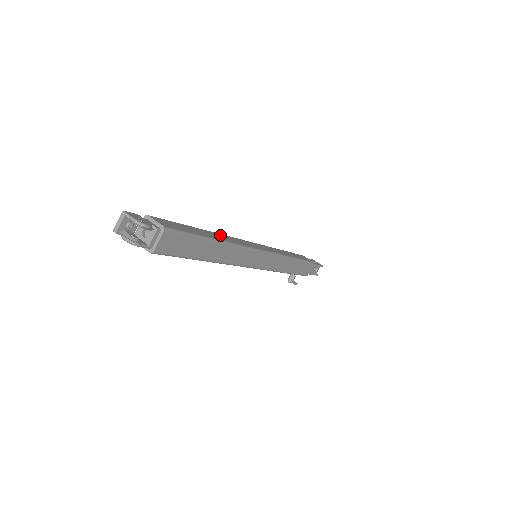
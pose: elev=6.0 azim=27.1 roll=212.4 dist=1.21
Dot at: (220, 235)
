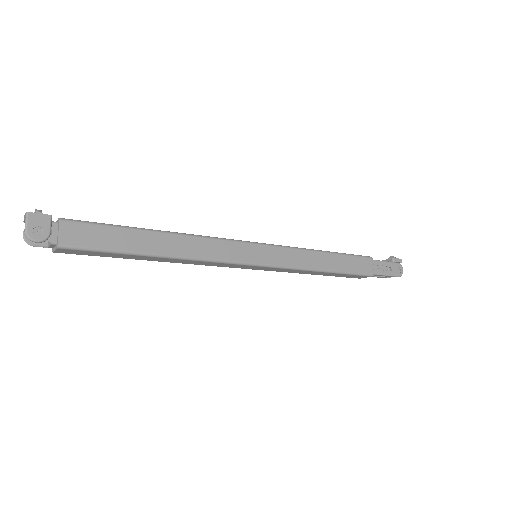
Dot at: (184, 240)
